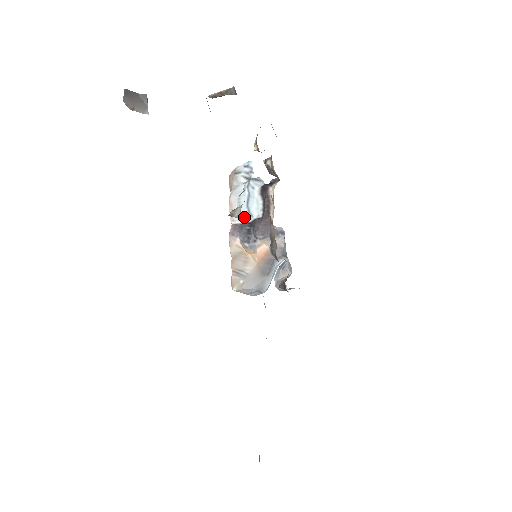
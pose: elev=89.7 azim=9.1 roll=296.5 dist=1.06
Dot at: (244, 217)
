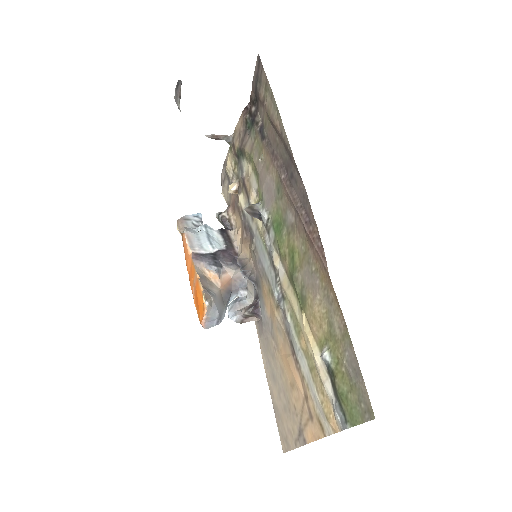
Dot at: (205, 248)
